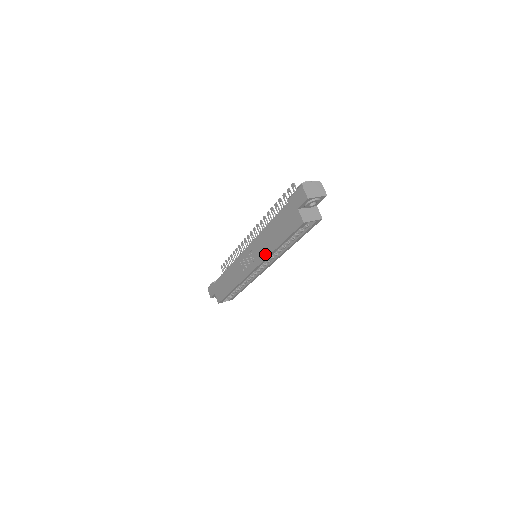
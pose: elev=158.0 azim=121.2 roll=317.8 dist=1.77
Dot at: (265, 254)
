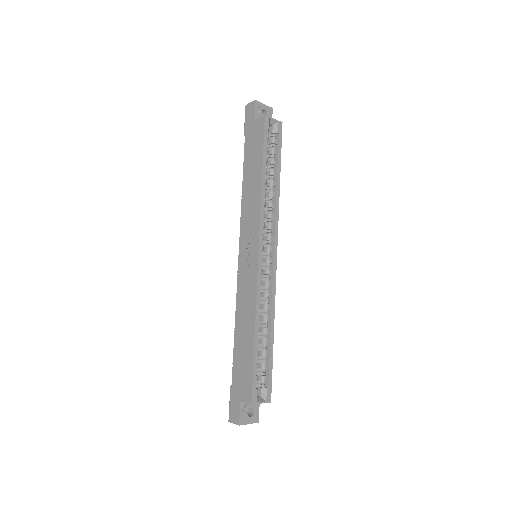
Dot at: (257, 206)
